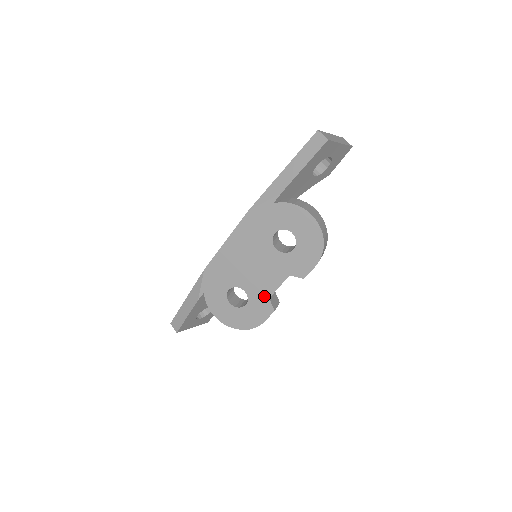
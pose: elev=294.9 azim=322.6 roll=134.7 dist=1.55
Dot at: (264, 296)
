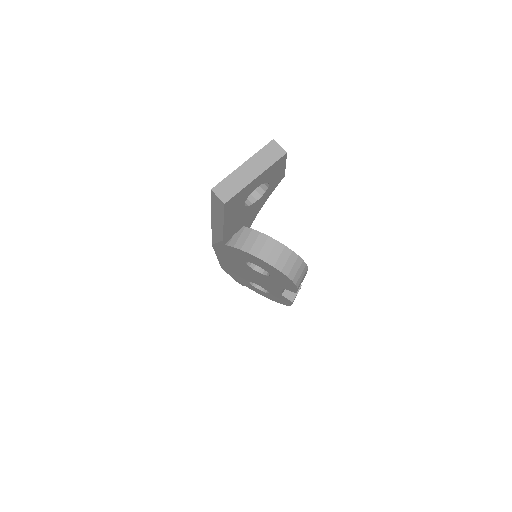
Dot at: (277, 293)
